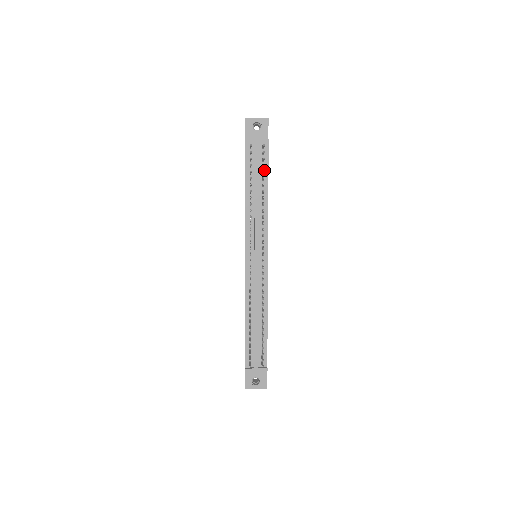
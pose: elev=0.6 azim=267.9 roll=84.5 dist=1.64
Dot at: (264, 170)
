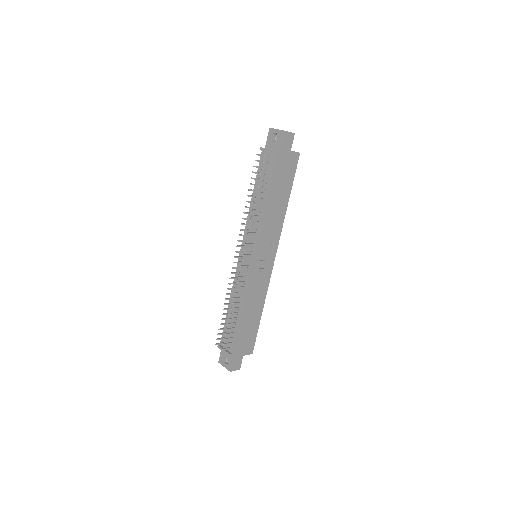
Dot at: (268, 179)
